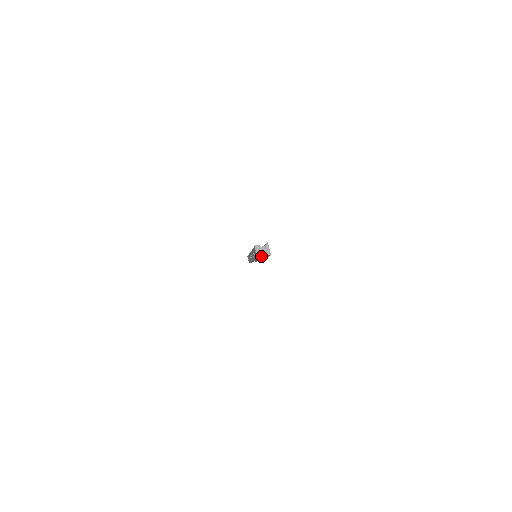
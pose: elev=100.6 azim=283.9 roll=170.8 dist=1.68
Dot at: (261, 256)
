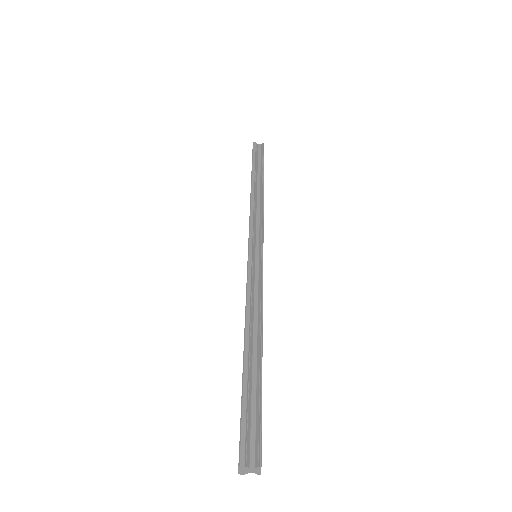
Dot at: (245, 473)
